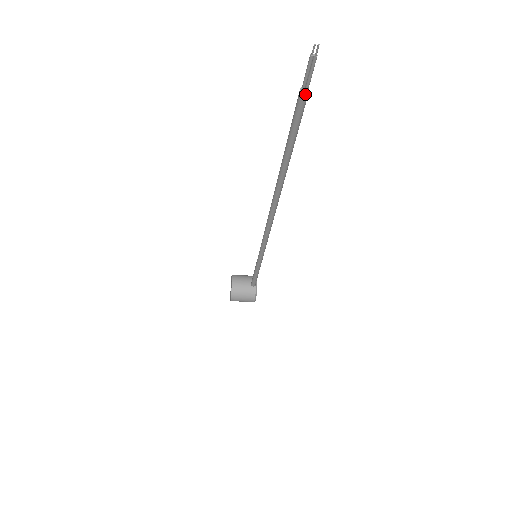
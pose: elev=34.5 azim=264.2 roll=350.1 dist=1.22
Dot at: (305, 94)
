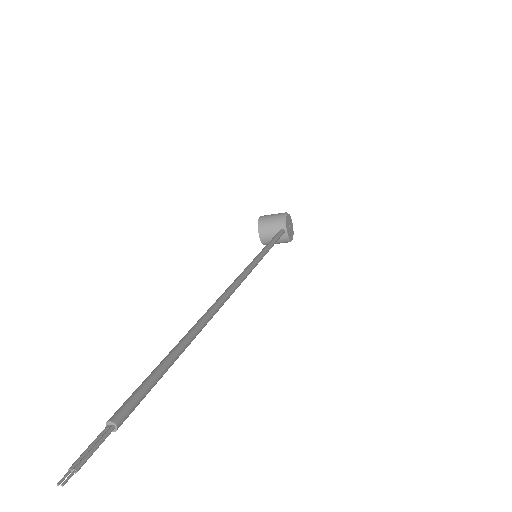
Dot at: (114, 431)
